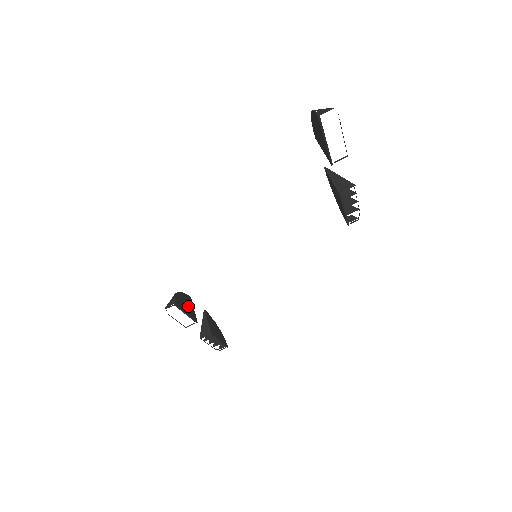
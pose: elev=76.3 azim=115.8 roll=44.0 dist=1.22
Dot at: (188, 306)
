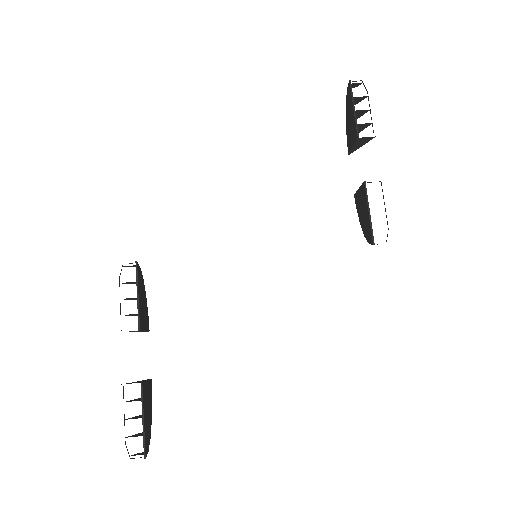
Dot at: (143, 310)
